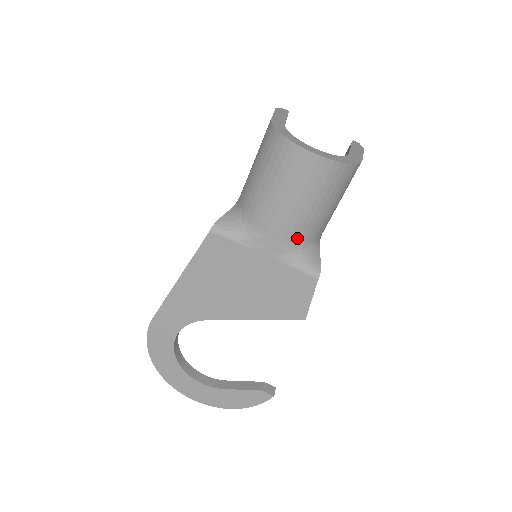
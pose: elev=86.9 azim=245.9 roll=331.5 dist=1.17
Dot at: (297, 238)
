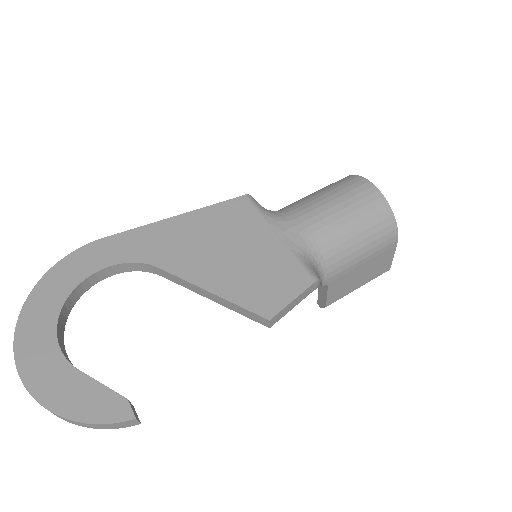
Dot at: (317, 241)
